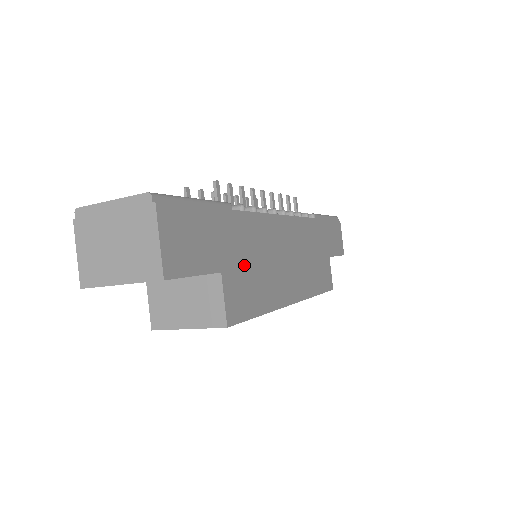
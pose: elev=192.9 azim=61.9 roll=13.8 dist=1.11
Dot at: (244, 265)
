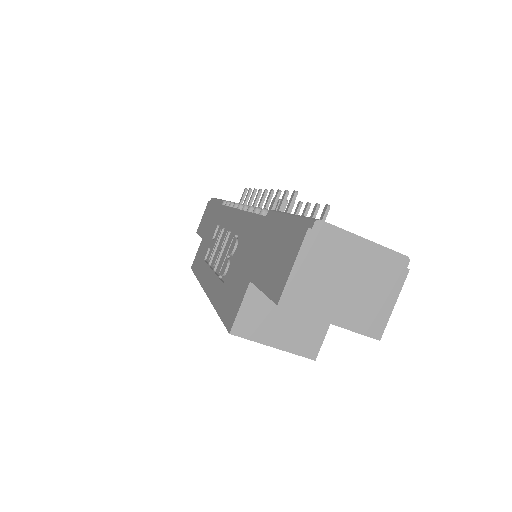
Dot at: occluded
